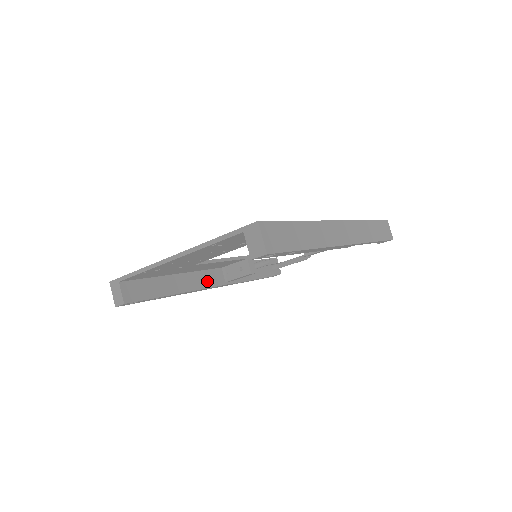
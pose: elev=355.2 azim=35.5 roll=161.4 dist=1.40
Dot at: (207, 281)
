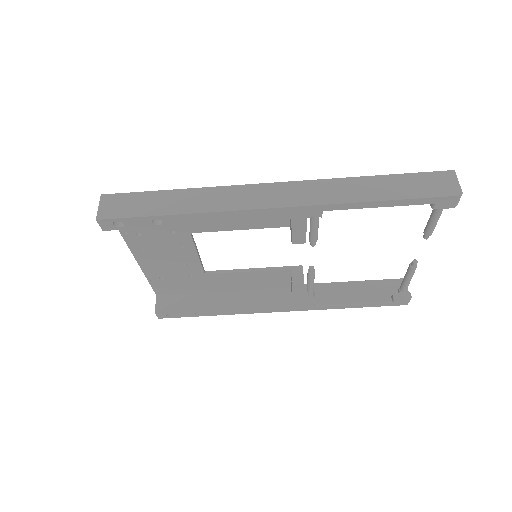
Dot at: (263, 300)
